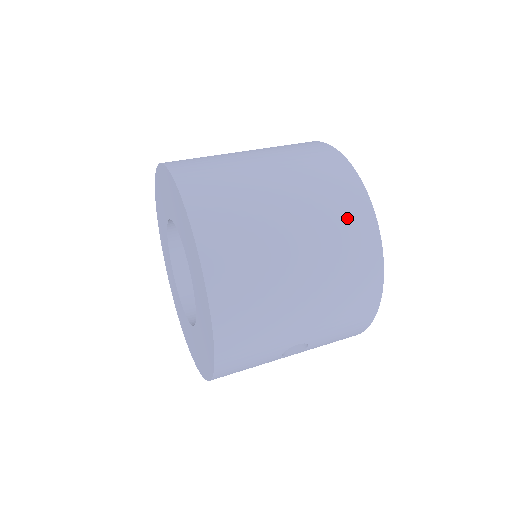
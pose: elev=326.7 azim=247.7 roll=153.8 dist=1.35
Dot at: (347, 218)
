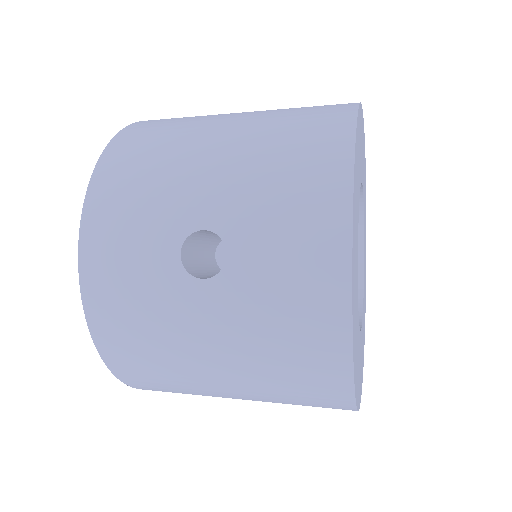
Dot at: (317, 106)
